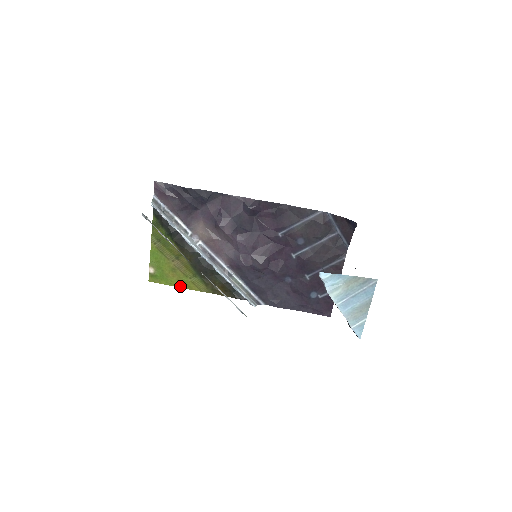
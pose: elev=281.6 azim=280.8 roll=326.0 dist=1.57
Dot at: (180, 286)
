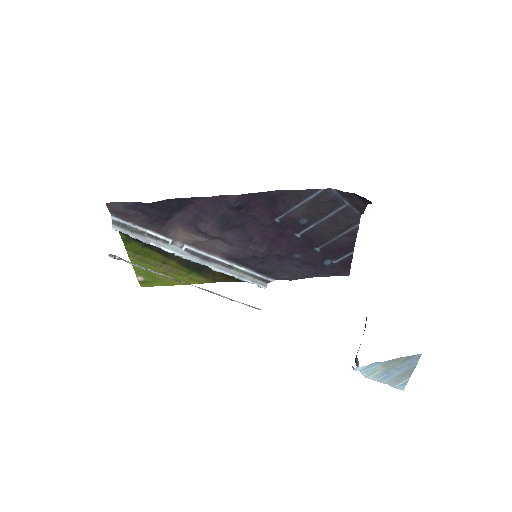
Dot at: (177, 284)
